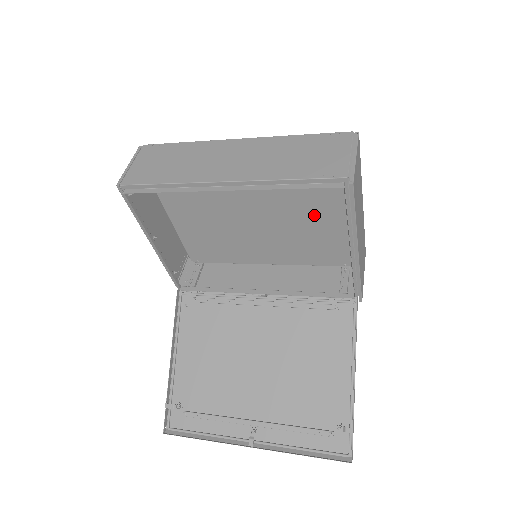
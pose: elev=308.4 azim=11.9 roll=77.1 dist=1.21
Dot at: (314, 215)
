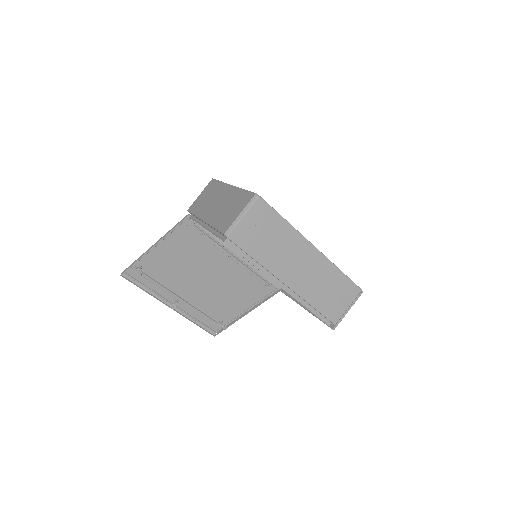
Dot at: occluded
